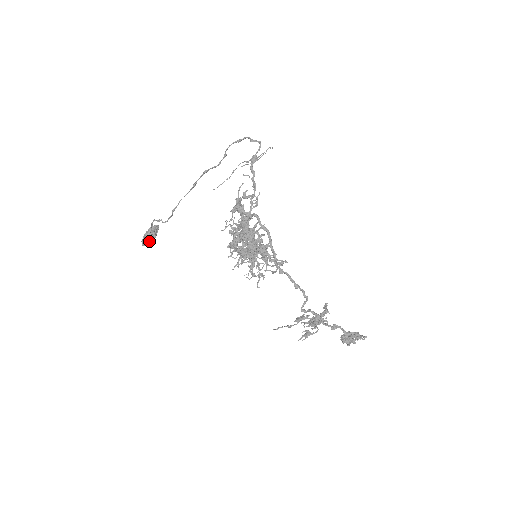
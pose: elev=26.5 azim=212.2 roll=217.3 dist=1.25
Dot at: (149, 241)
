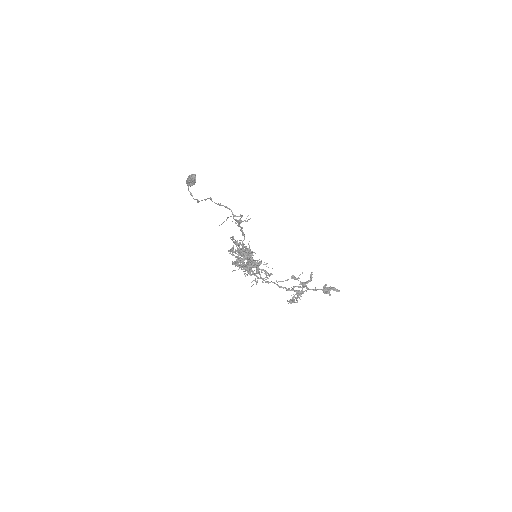
Dot at: occluded
